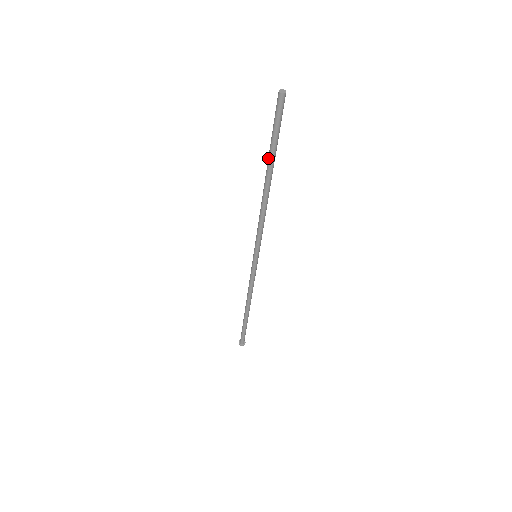
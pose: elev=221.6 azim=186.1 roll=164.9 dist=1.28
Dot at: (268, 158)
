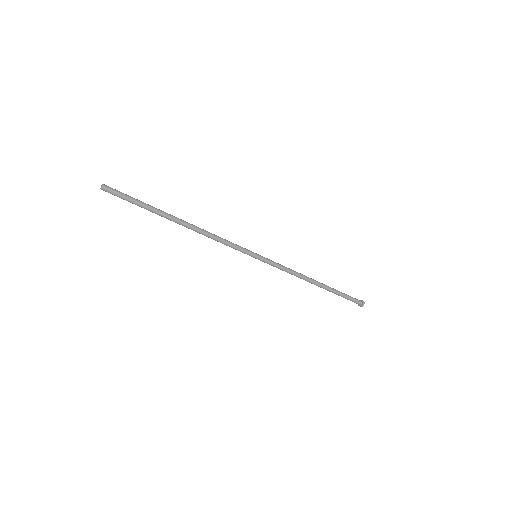
Dot at: occluded
